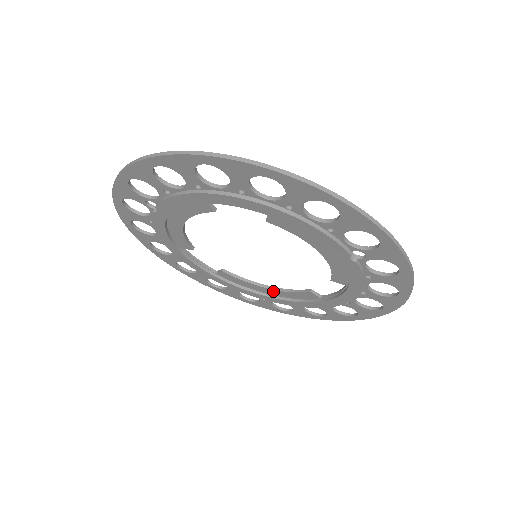
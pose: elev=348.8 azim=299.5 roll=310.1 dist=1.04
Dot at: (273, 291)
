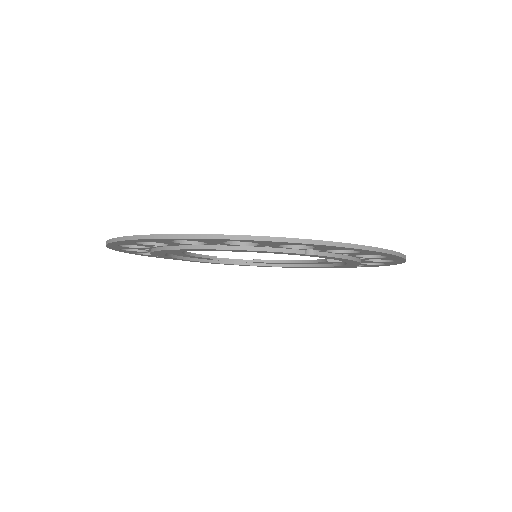
Dot at: (304, 263)
